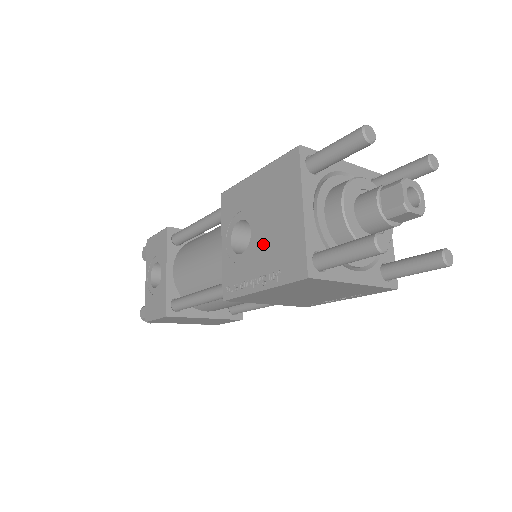
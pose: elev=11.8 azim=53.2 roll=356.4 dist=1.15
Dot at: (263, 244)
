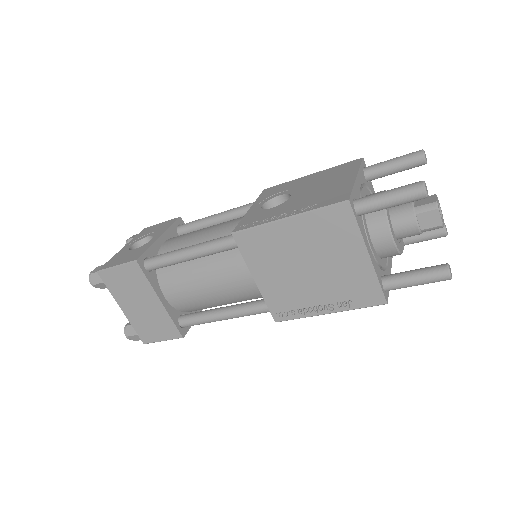
Dot at: (303, 198)
